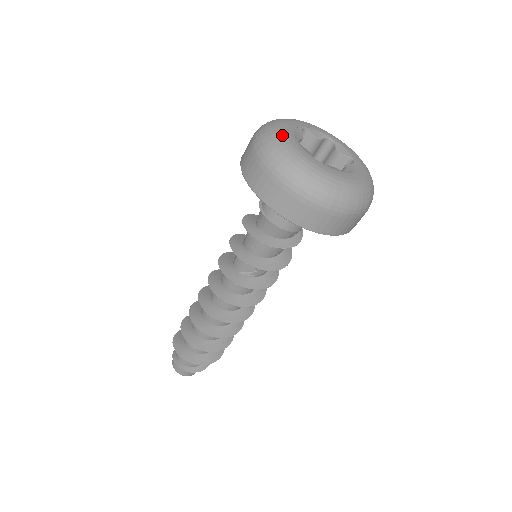
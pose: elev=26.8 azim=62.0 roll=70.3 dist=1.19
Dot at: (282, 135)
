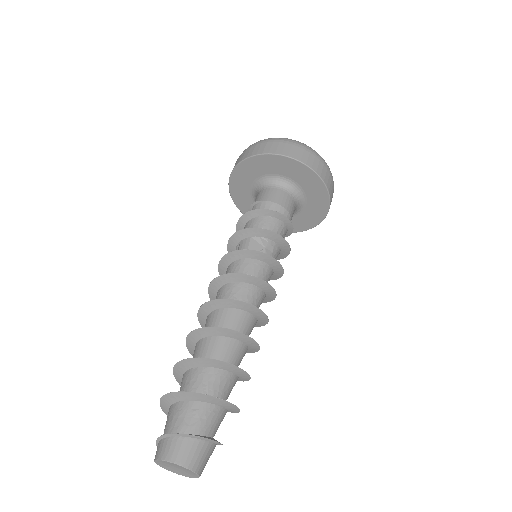
Dot at: occluded
